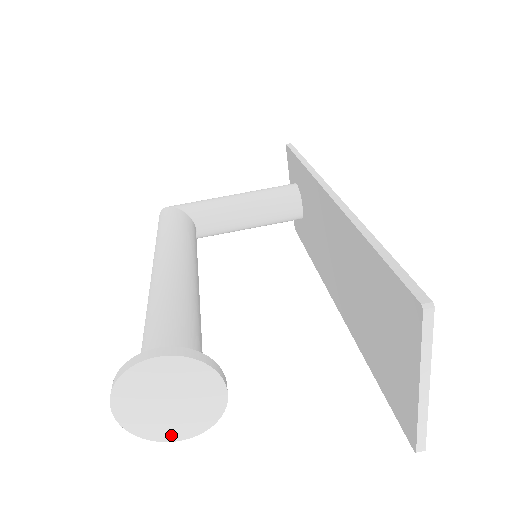
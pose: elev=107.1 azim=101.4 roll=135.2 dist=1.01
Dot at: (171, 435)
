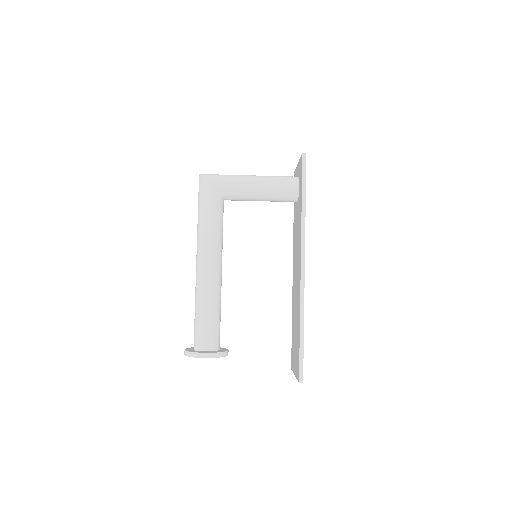
Dot at: occluded
